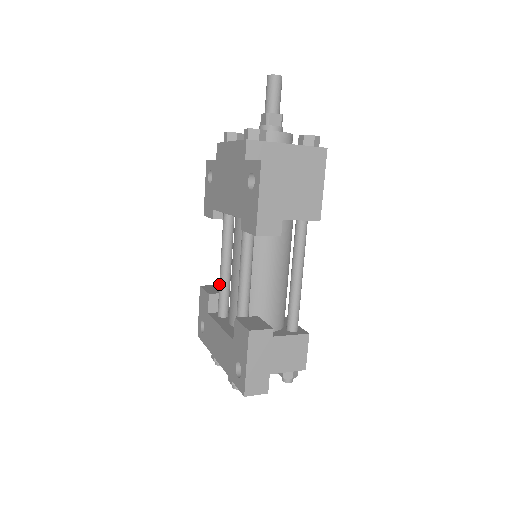
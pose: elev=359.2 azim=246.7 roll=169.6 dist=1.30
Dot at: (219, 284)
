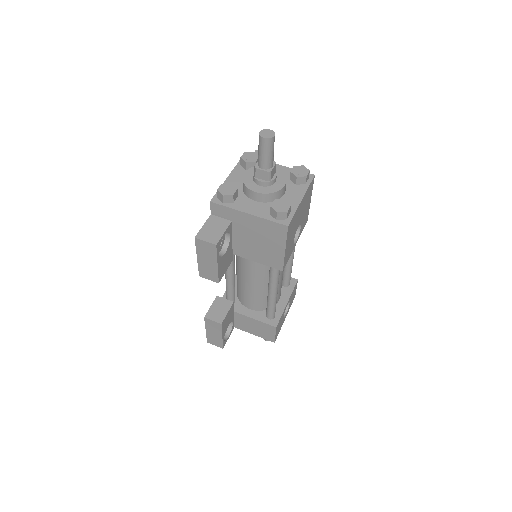
Dot at: occluded
